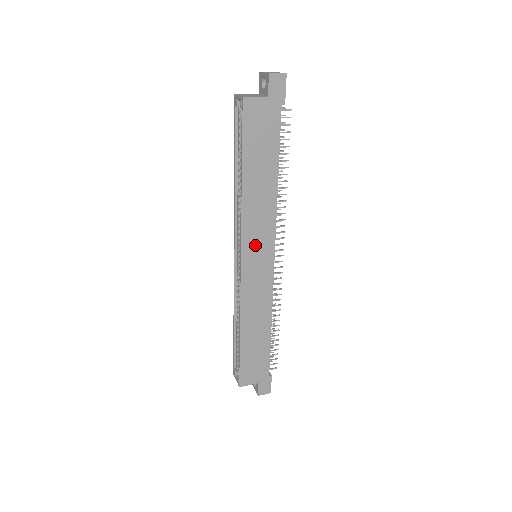
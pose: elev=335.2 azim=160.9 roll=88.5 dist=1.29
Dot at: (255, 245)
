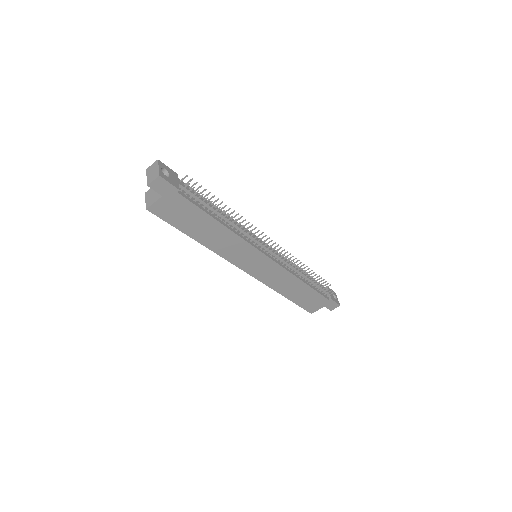
Dot at: (245, 260)
